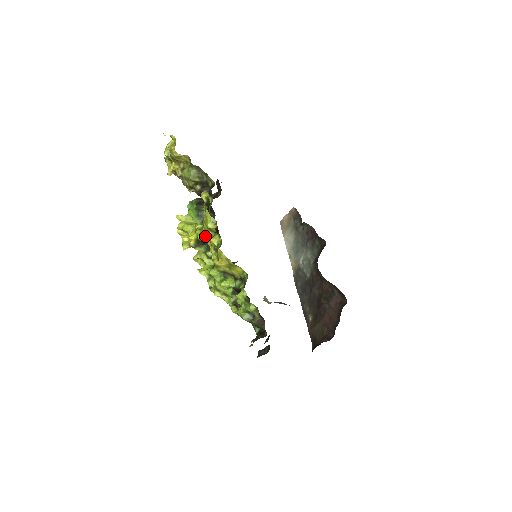
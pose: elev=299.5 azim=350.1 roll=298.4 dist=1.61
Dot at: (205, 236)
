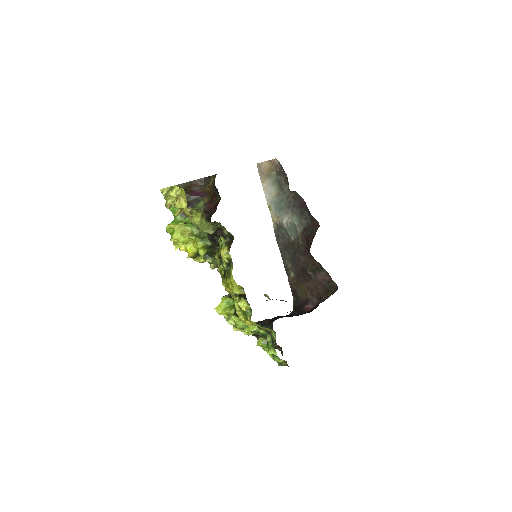
Dot at: (224, 286)
